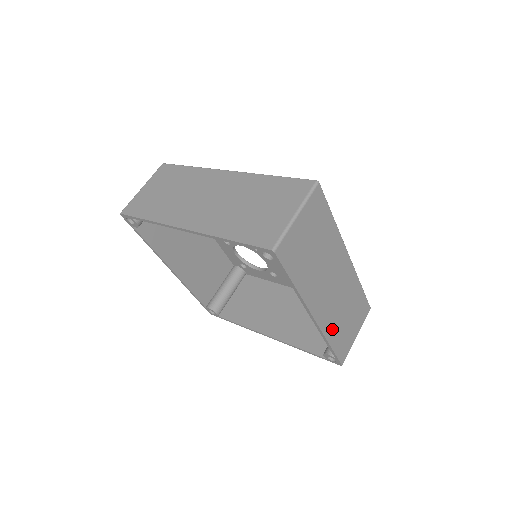
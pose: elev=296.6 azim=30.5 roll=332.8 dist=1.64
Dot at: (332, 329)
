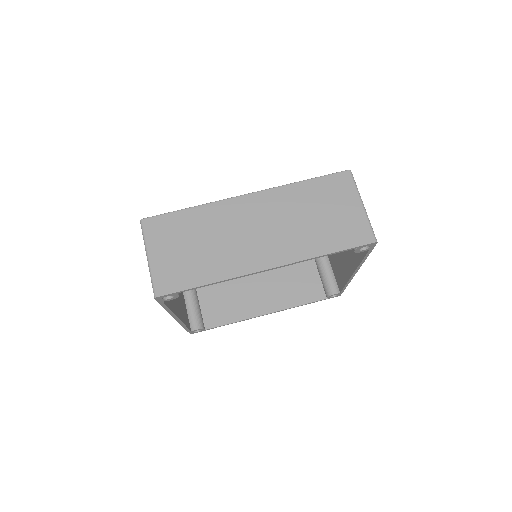
Dot at: occluded
